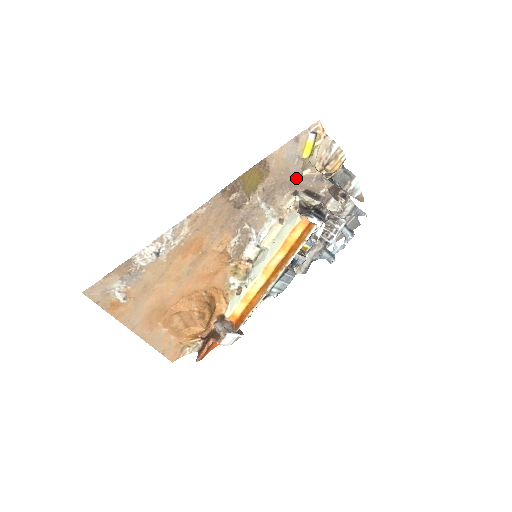
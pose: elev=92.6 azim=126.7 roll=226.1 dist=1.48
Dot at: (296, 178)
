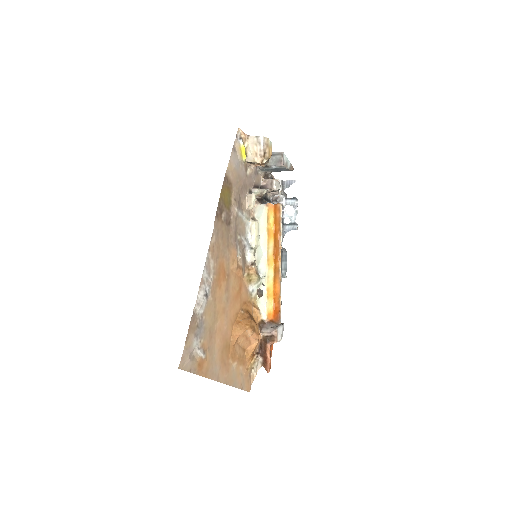
Dot at: (245, 180)
